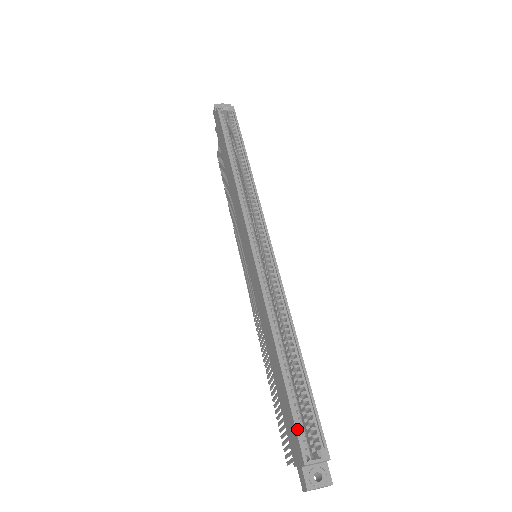
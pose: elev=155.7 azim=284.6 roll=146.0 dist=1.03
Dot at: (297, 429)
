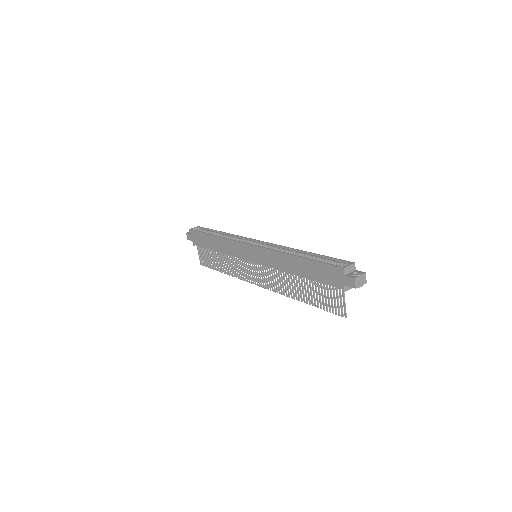
Dot at: (329, 264)
